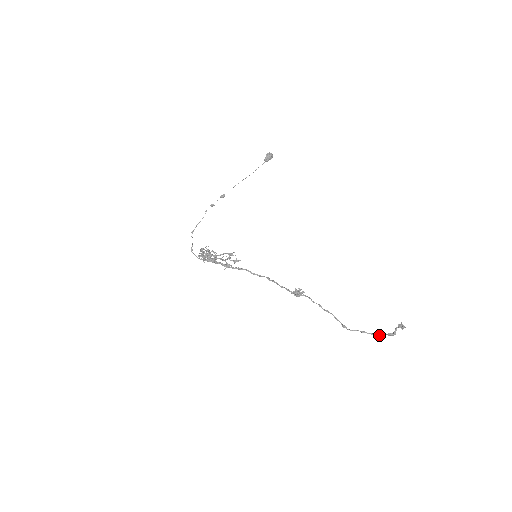
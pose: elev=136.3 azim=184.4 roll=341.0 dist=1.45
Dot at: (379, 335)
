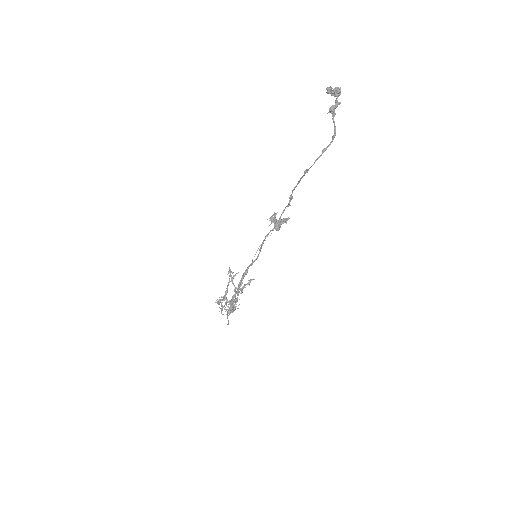
Dot at: occluded
